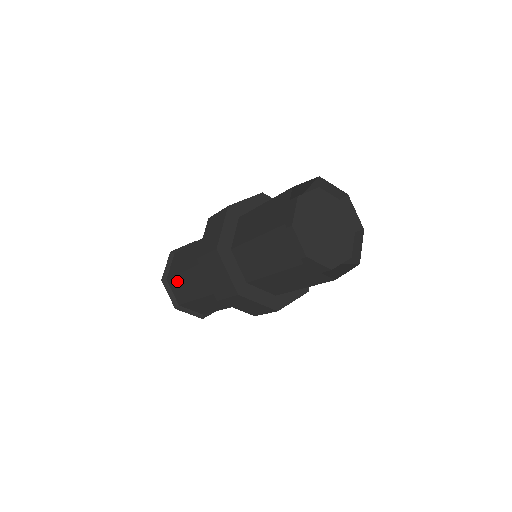
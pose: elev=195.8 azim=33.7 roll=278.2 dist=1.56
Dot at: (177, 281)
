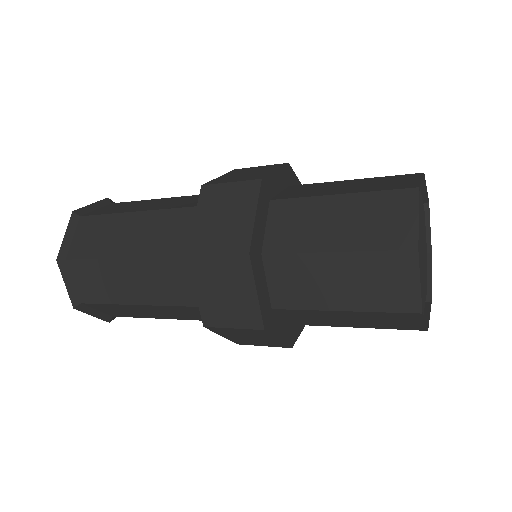
Dot at: (102, 222)
